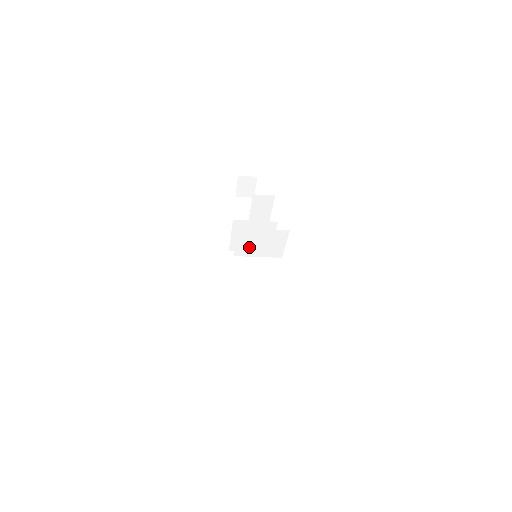
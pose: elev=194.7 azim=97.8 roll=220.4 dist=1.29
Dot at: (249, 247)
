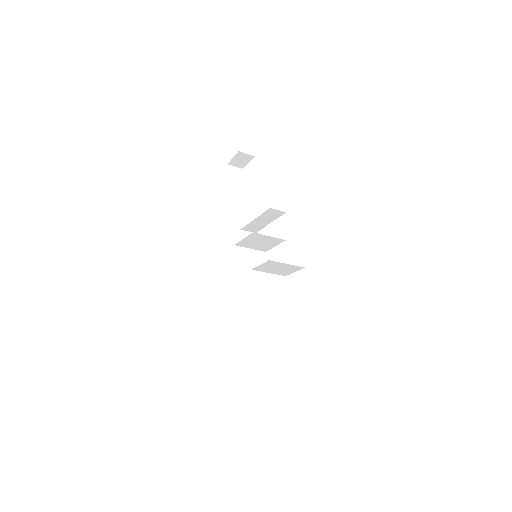
Dot at: (267, 268)
